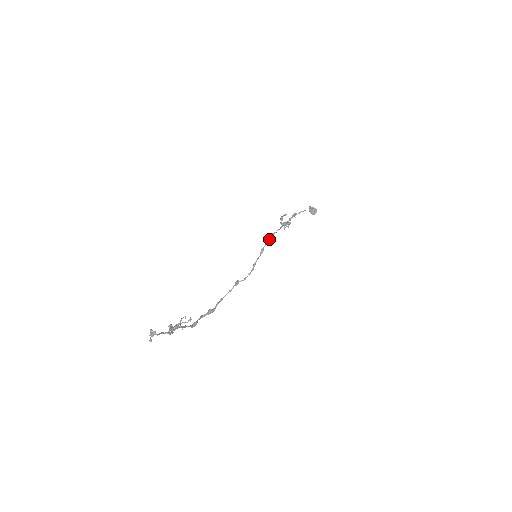
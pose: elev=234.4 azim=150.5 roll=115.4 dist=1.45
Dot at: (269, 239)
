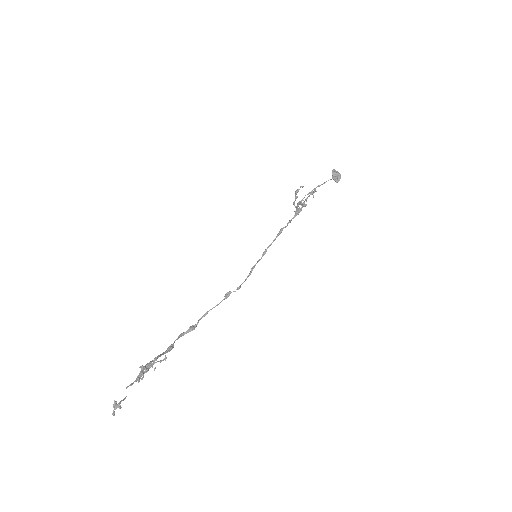
Dot at: (276, 237)
